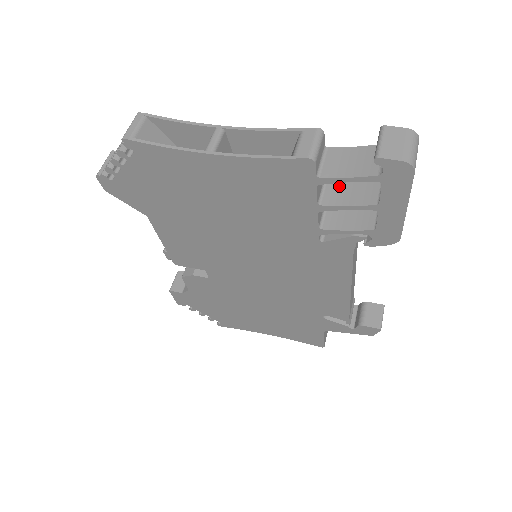
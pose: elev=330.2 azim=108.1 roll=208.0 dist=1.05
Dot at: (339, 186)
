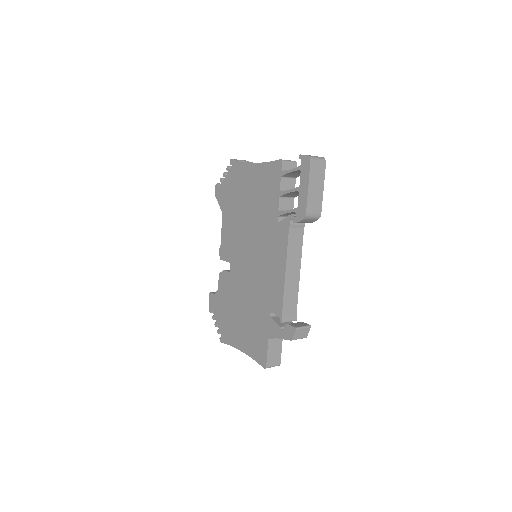
Dot at: occluded
